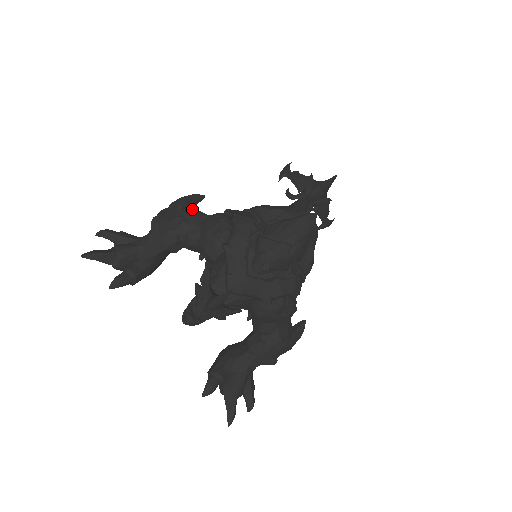
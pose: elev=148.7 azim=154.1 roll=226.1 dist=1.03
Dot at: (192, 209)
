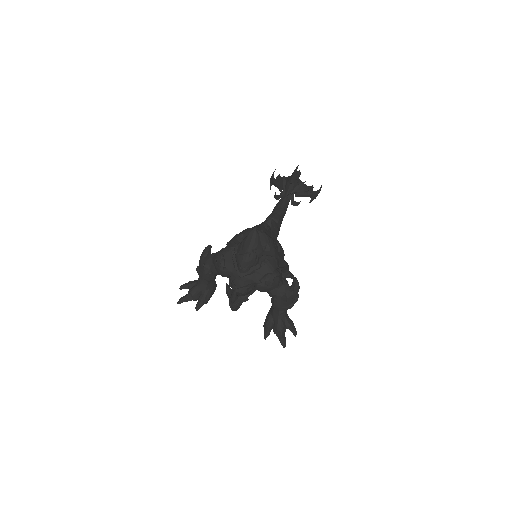
Dot at: (208, 256)
